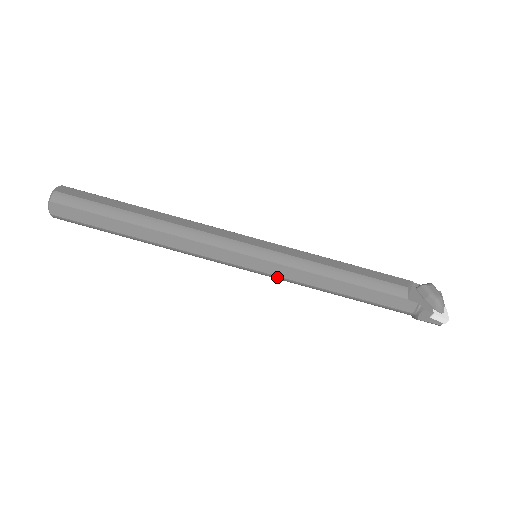
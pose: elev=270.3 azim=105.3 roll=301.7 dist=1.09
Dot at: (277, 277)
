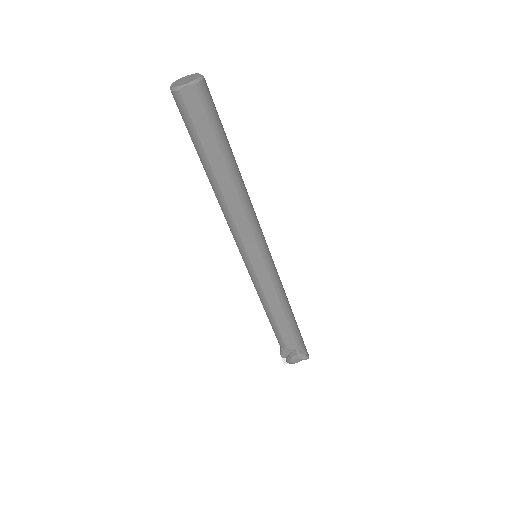
Dot at: occluded
